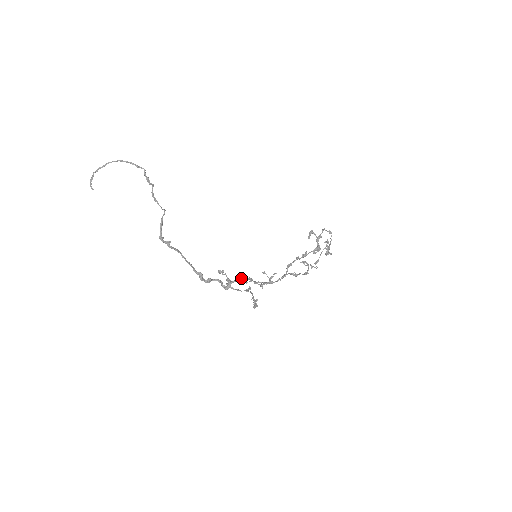
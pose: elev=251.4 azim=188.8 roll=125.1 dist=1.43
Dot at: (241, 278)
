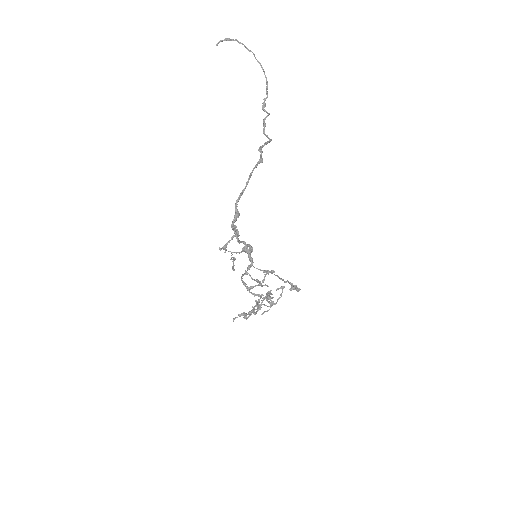
Dot at: (251, 257)
